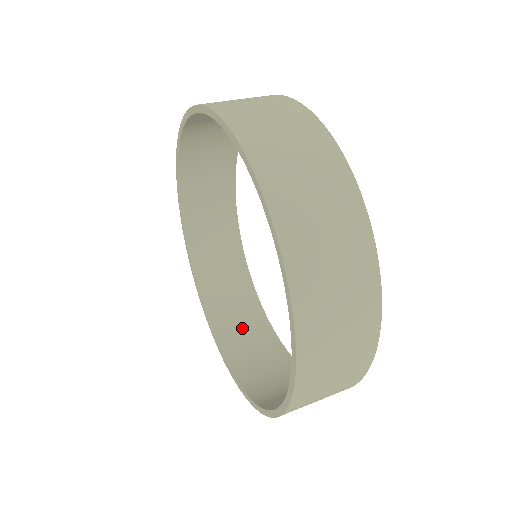
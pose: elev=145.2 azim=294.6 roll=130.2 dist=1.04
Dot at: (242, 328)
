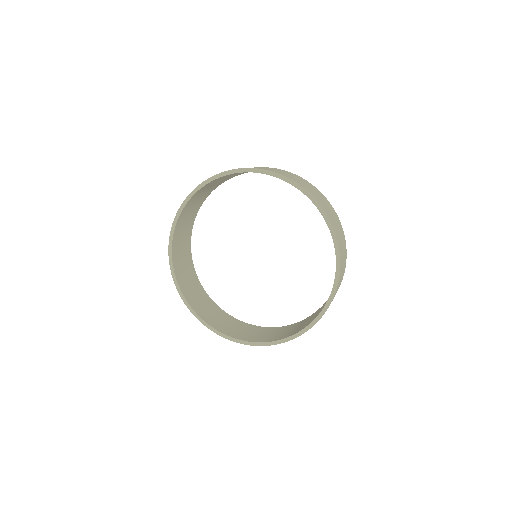
Dot at: (213, 315)
